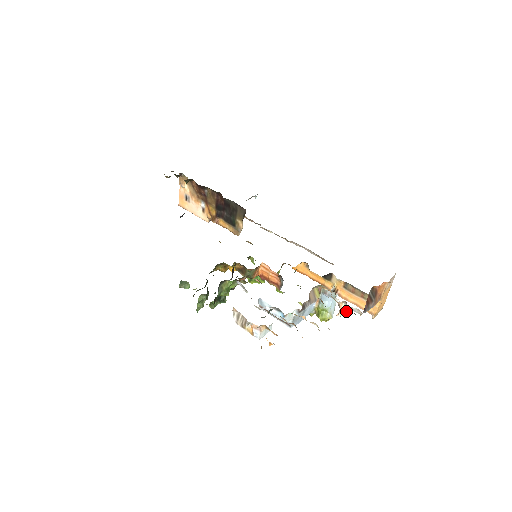
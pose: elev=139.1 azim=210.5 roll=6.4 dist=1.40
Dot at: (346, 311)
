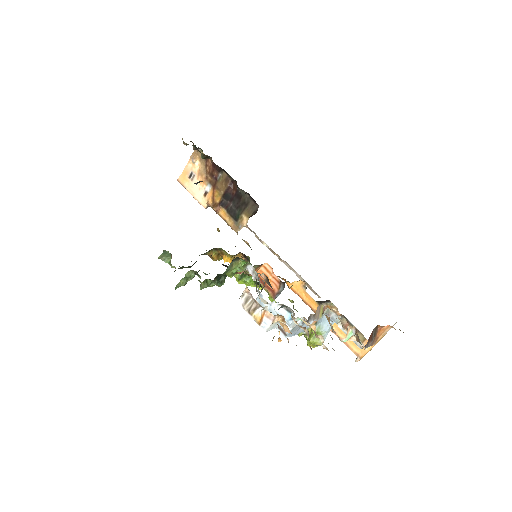
Dot at: (349, 339)
